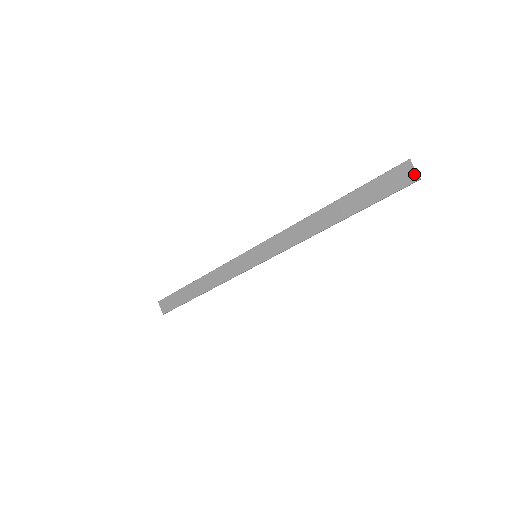
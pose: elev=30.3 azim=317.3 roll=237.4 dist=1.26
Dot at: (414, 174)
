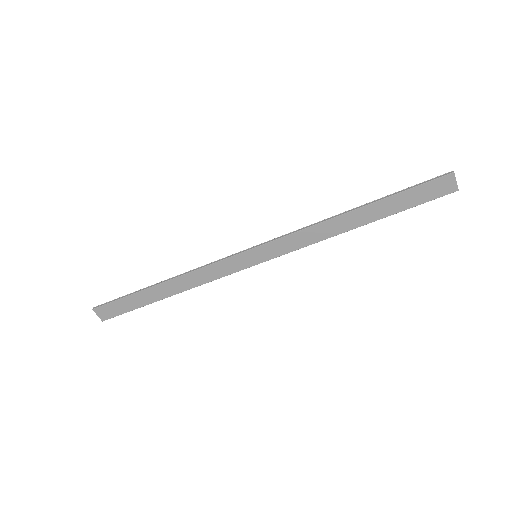
Dot at: (455, 186)
